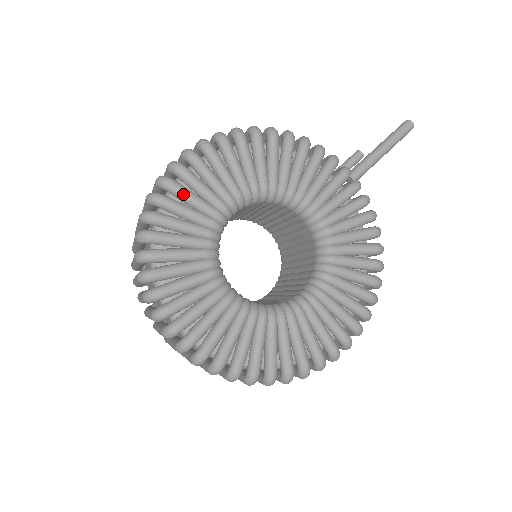
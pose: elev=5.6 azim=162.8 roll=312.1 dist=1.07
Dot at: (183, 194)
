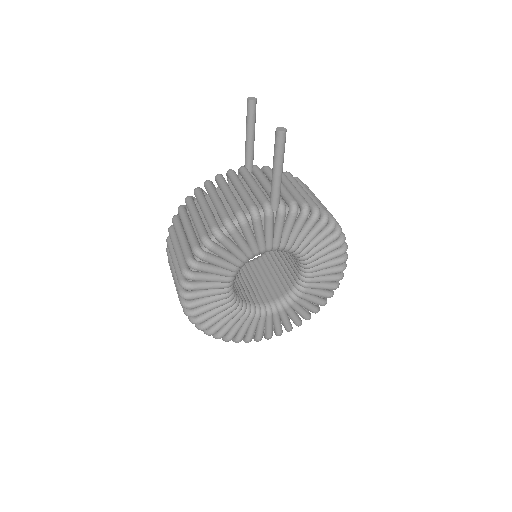
Dot at: (205, 312)
